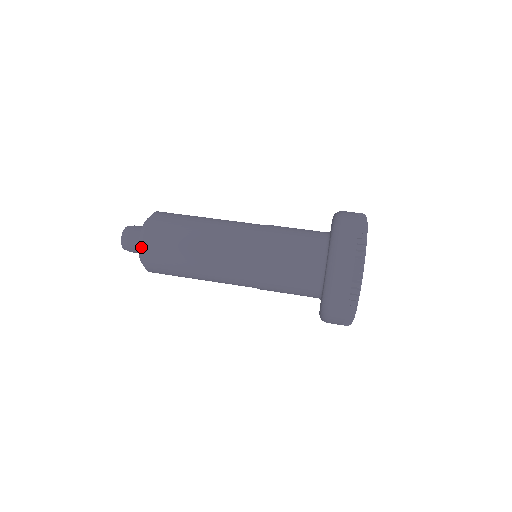
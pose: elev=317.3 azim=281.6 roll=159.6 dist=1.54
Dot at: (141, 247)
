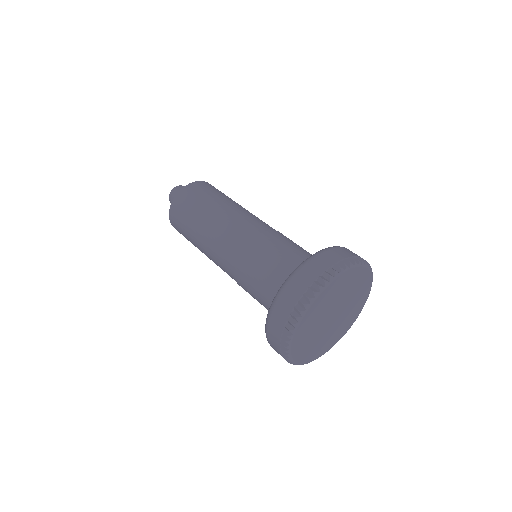
Dot at: (169, 216)
